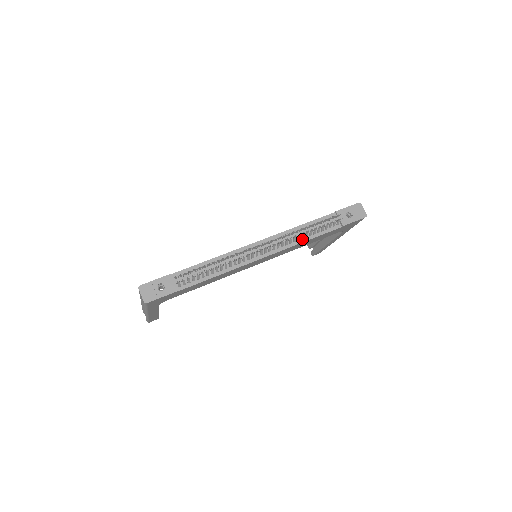
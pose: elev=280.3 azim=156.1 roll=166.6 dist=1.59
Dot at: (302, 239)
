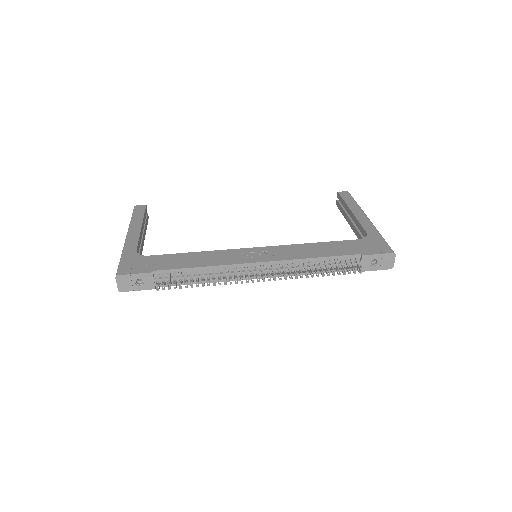
Dot at: occluded
